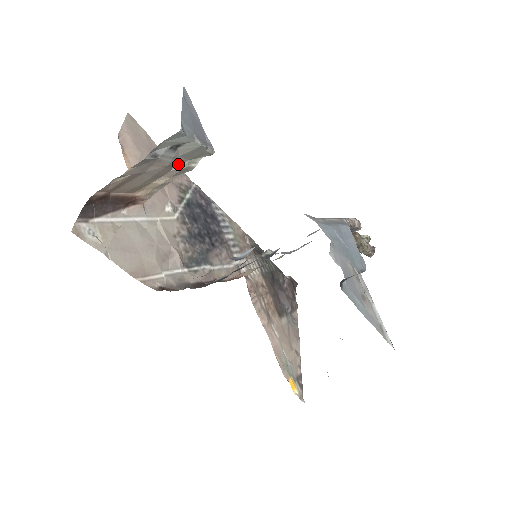
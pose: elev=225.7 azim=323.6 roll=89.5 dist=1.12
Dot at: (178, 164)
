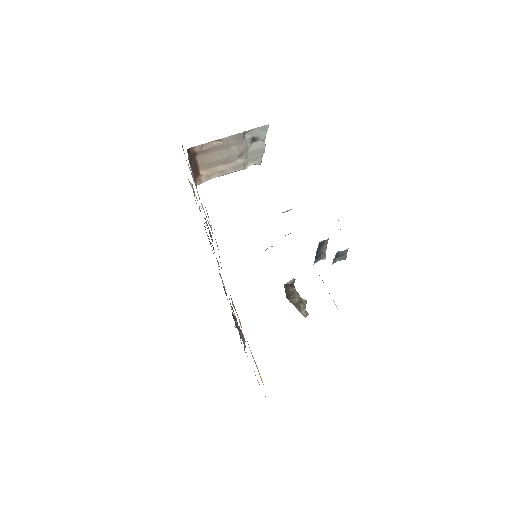
Dot at: (242, 158)
